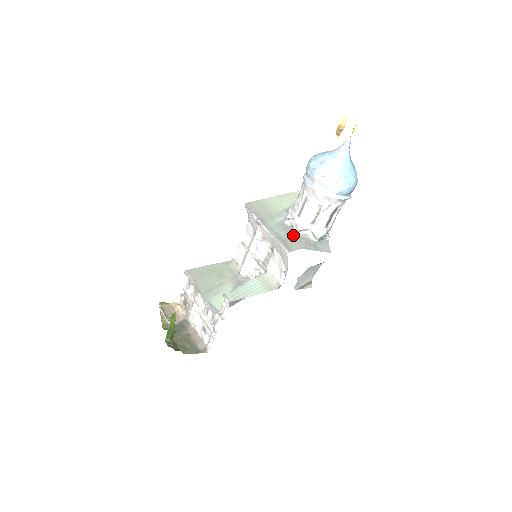
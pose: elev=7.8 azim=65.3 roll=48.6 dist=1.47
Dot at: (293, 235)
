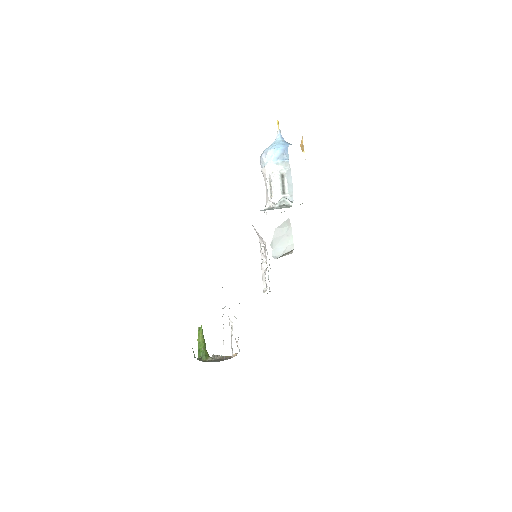
Dot at: occluded
